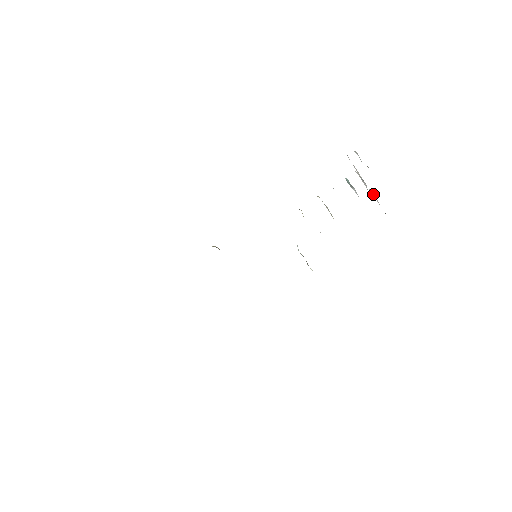
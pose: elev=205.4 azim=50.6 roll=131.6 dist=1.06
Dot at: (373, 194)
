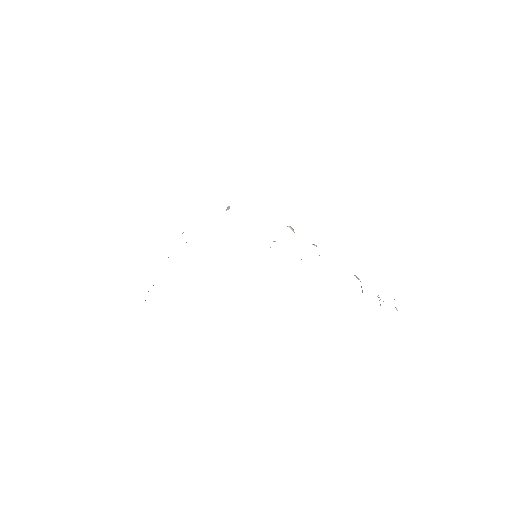
Dot at: occluded
